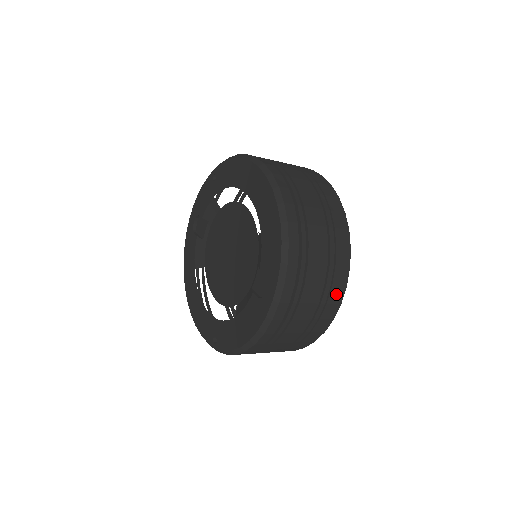
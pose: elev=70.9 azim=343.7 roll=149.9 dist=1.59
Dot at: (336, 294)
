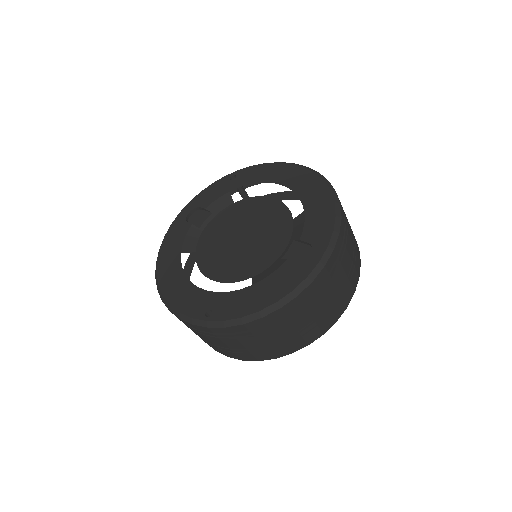
Dot at: (348, 294)
